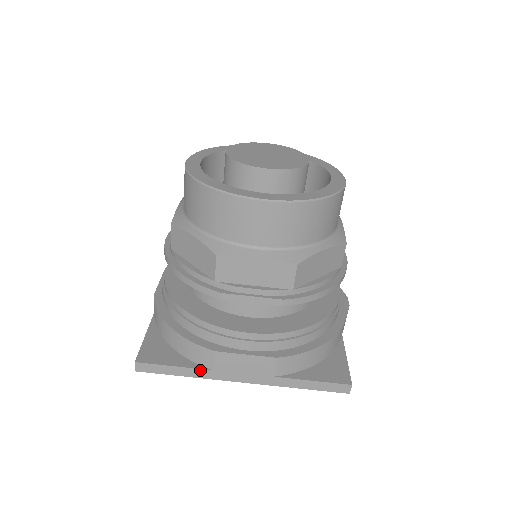
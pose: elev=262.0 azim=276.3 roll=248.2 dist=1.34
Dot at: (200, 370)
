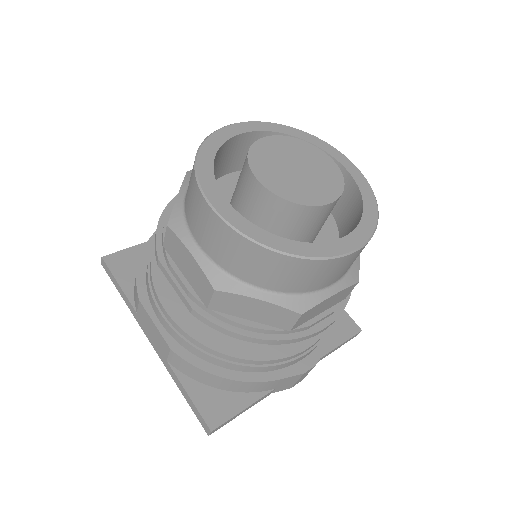
Dot at: (130, 304)
